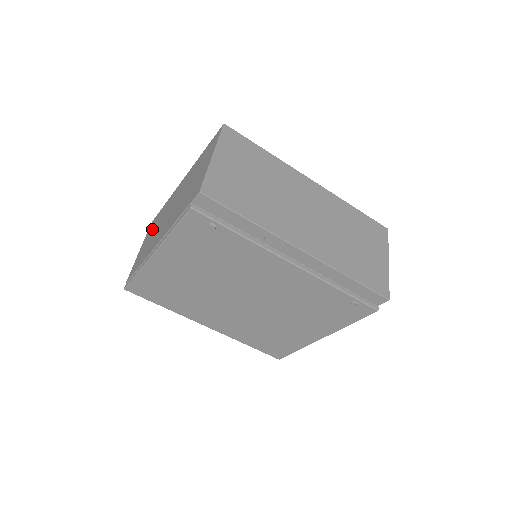
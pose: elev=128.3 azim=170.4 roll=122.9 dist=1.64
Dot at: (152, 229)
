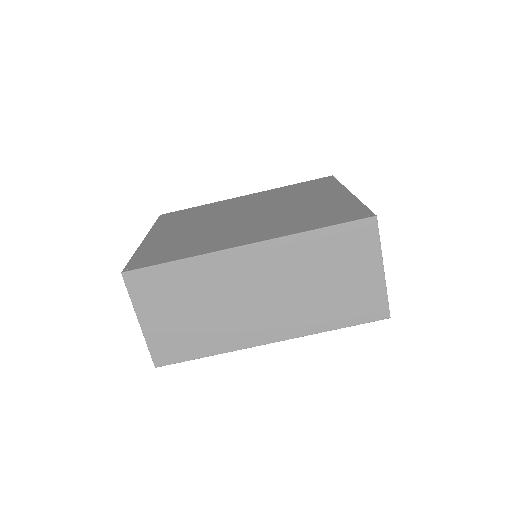
Dot at: occluded
